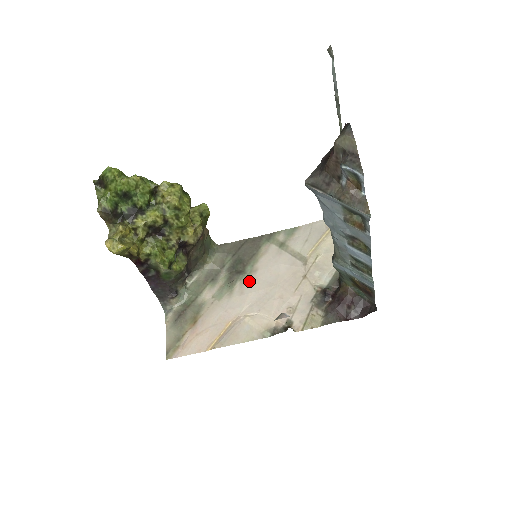
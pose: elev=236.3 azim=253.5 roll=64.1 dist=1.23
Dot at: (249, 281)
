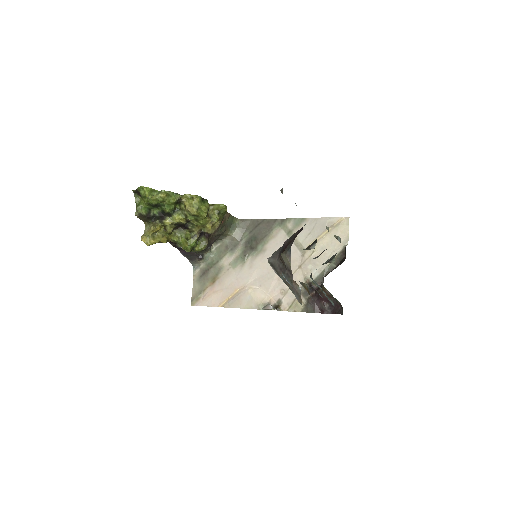
Dot at: (258, 258)
